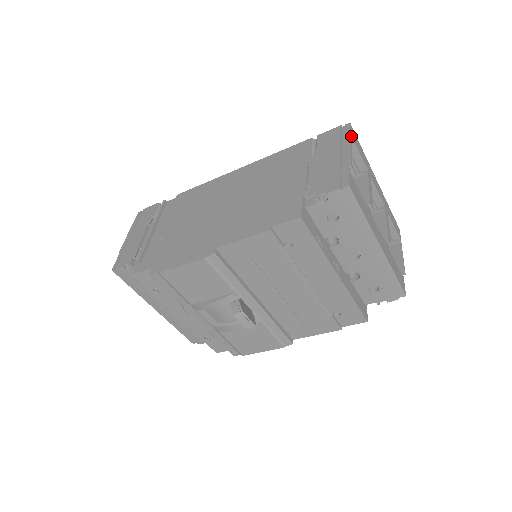
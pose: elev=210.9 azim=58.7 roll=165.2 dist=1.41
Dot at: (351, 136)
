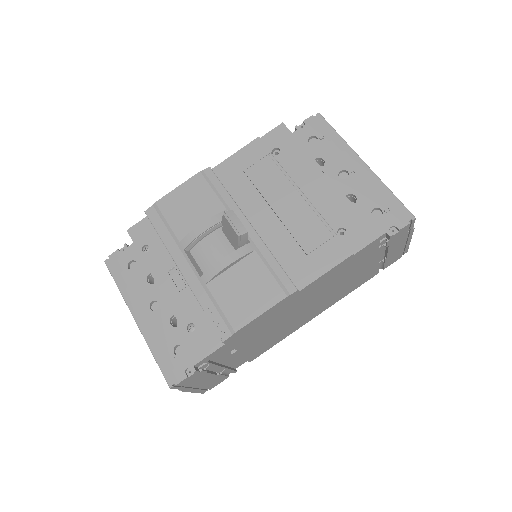
Dot at: occluded
